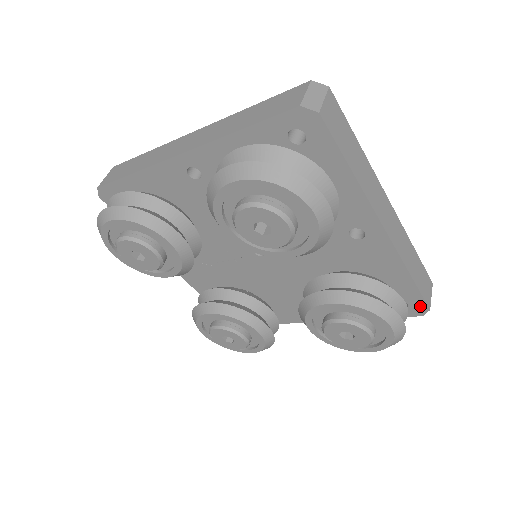
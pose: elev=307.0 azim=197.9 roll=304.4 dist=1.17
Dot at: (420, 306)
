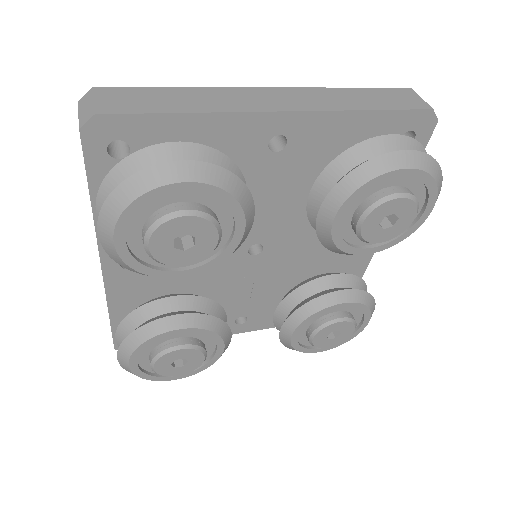
Dot at: (421, 118)
